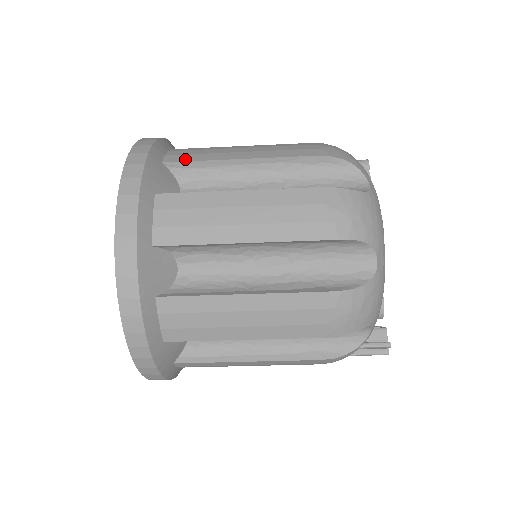
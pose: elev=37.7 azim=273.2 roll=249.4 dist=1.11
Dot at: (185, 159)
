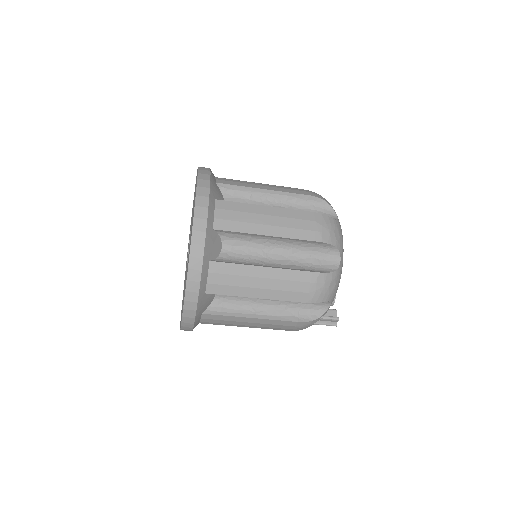
Dot at: (230, 183)
